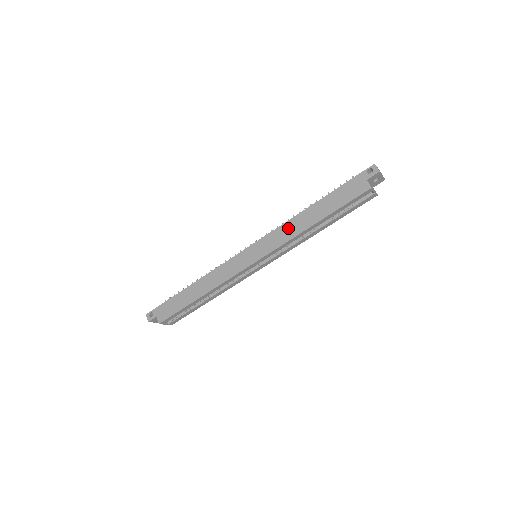
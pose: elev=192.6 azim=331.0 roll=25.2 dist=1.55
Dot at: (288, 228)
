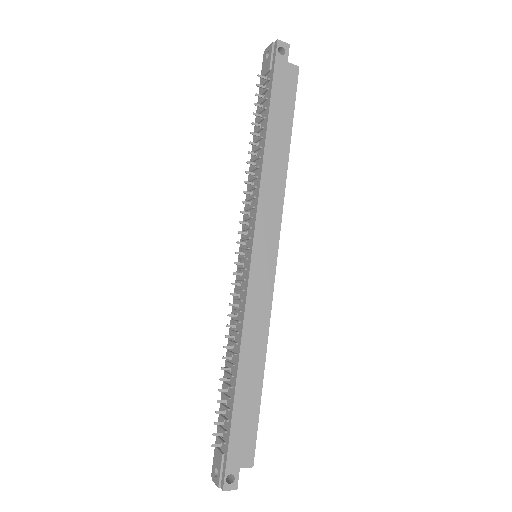
Dot at: (270, 184)
